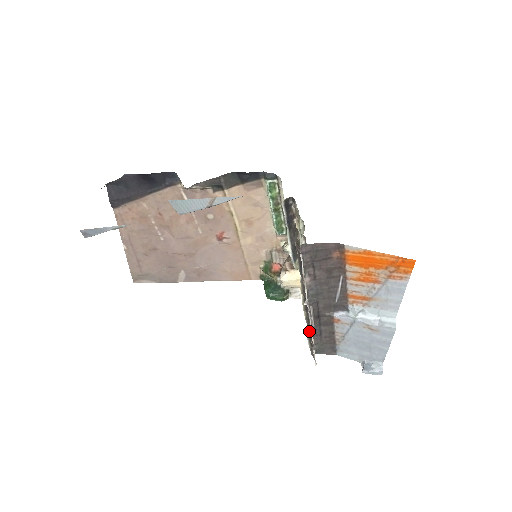
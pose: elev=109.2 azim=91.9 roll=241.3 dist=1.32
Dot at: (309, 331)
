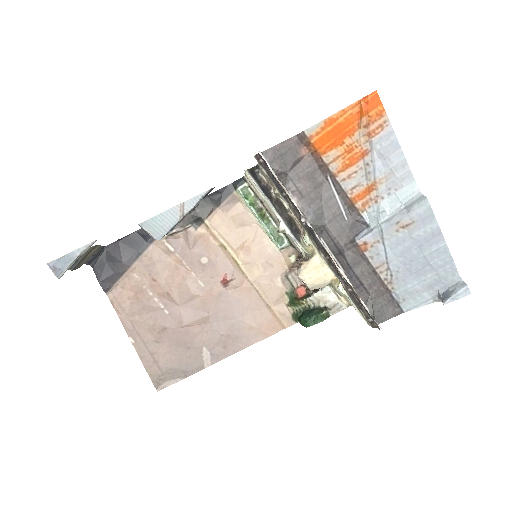
Dot at: (344, 284)
